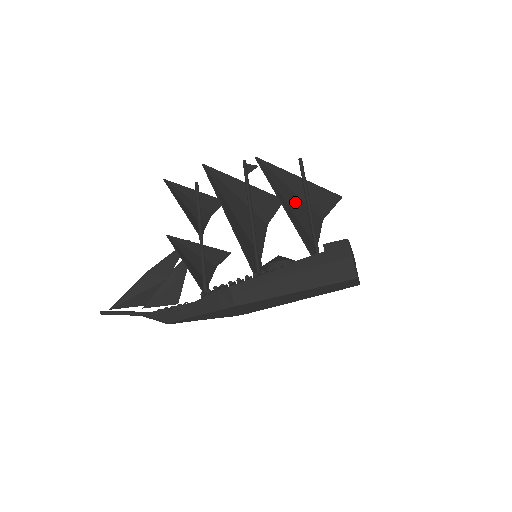
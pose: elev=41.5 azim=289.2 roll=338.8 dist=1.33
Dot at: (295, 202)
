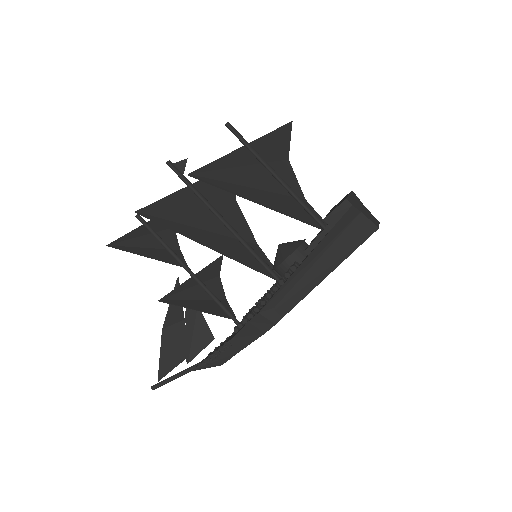
Dot at: (255, 175)
